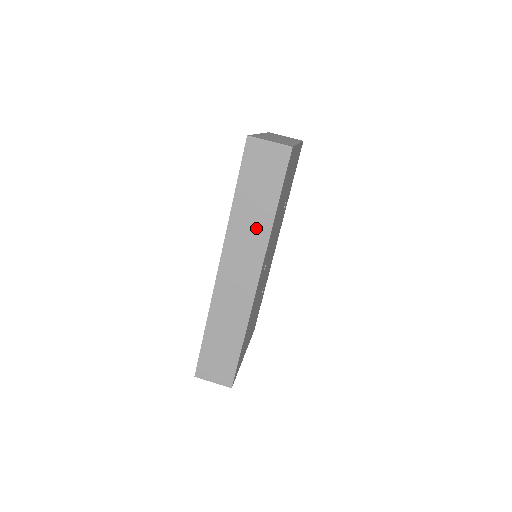
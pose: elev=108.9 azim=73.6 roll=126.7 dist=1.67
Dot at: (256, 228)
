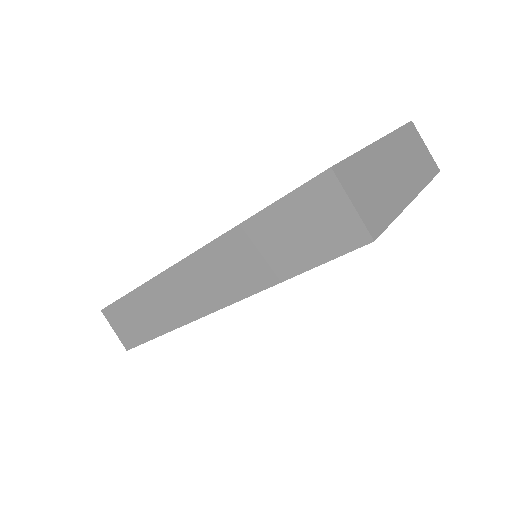
Dot at: (251, 270)
